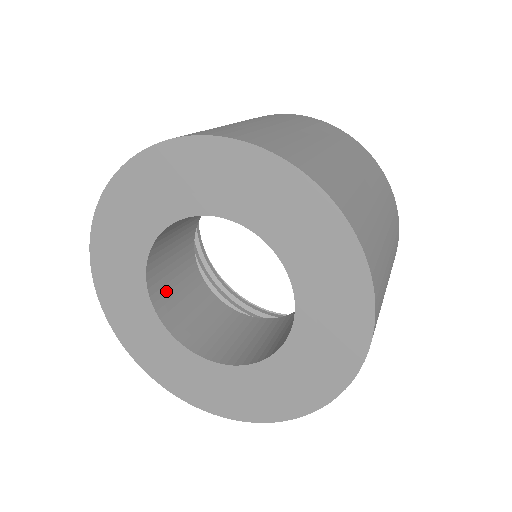
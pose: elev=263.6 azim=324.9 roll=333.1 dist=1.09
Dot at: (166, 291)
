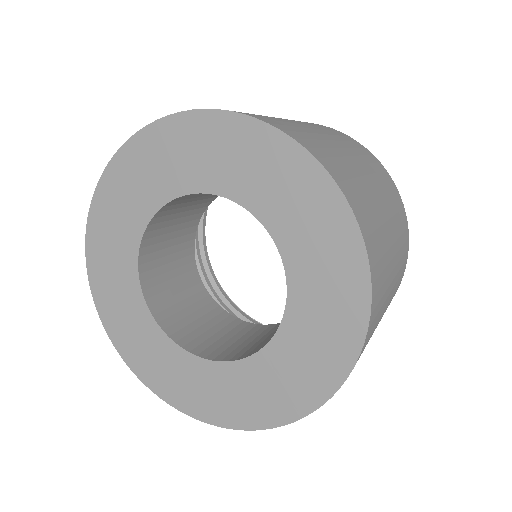
Dot at: (168, 305)
